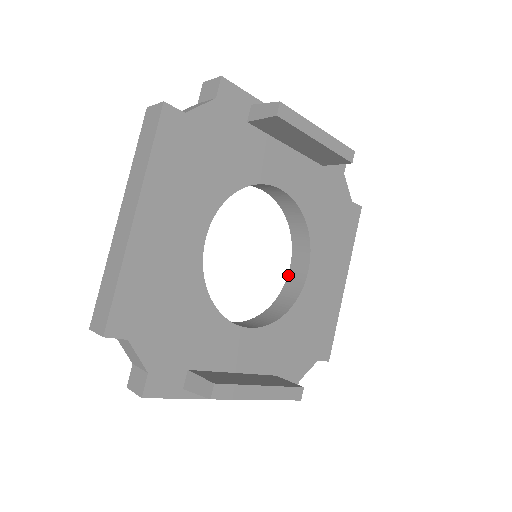
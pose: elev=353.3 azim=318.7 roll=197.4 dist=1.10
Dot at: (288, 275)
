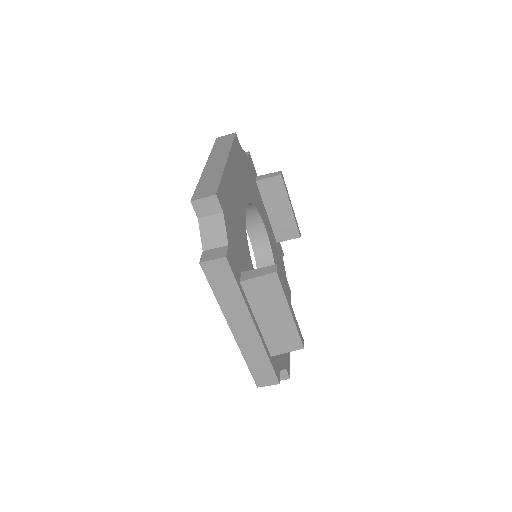
Dot at: occluded
